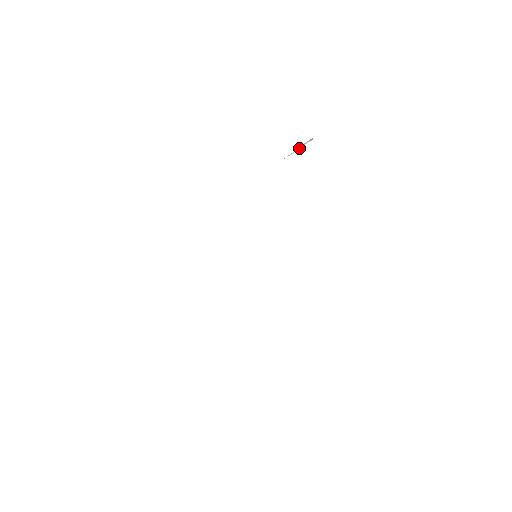
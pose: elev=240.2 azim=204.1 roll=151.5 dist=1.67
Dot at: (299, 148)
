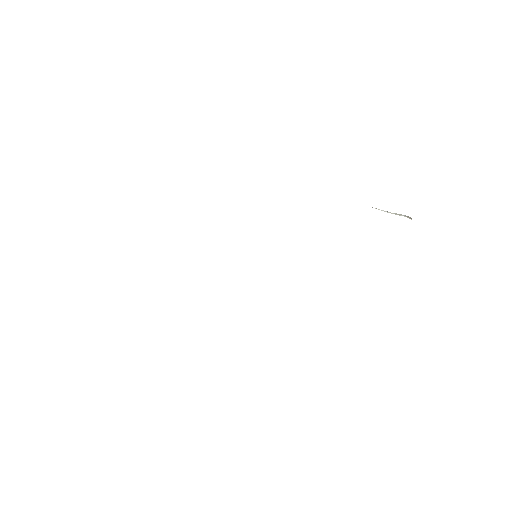
Dot at: occluded
